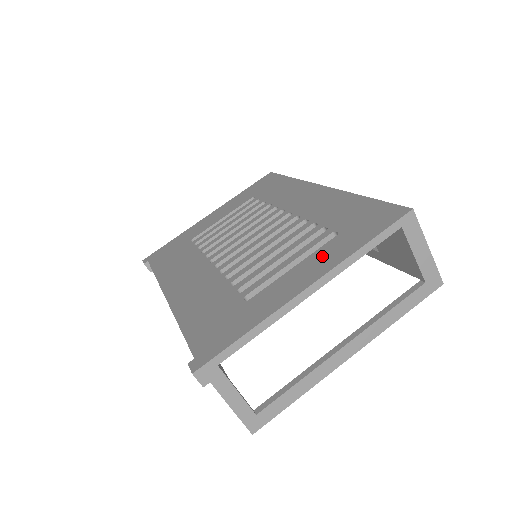
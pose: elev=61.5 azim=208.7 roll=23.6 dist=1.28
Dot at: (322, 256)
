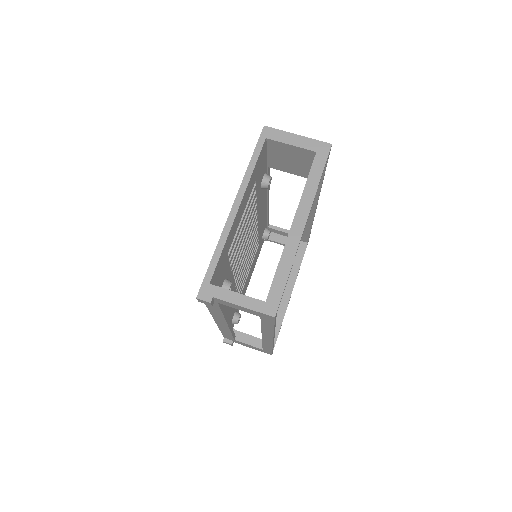
Dot at: occluded
